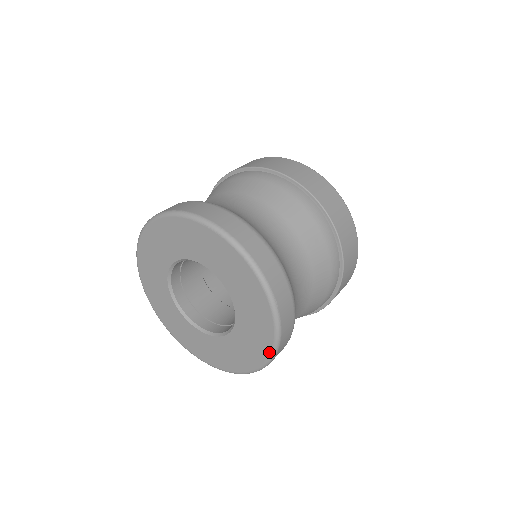
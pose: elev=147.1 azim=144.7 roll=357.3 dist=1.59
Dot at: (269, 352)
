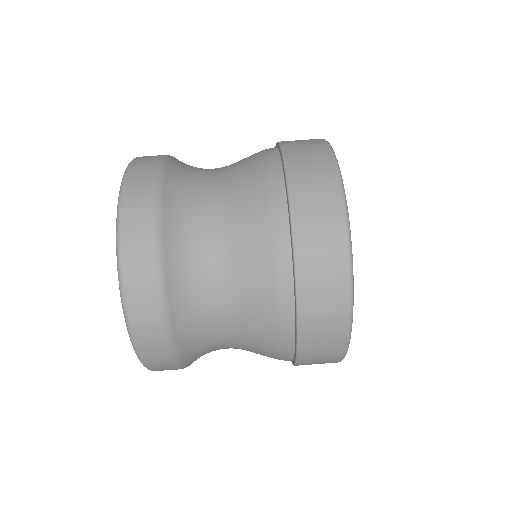
Dot at: occluded
